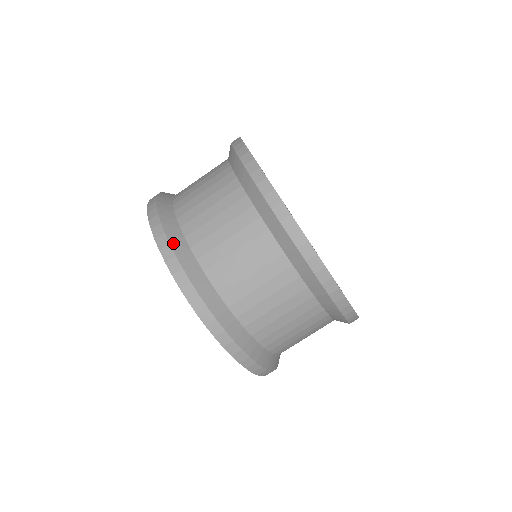
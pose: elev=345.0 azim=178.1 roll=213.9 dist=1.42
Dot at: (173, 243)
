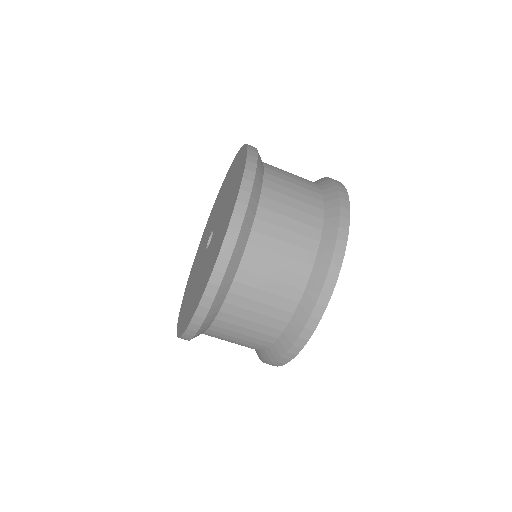
Dot at: (217, 298)
